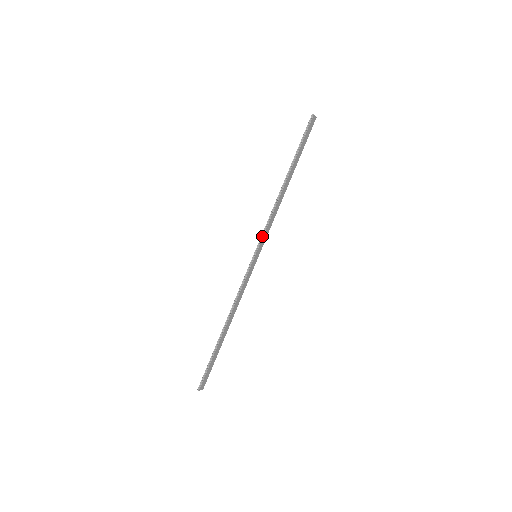
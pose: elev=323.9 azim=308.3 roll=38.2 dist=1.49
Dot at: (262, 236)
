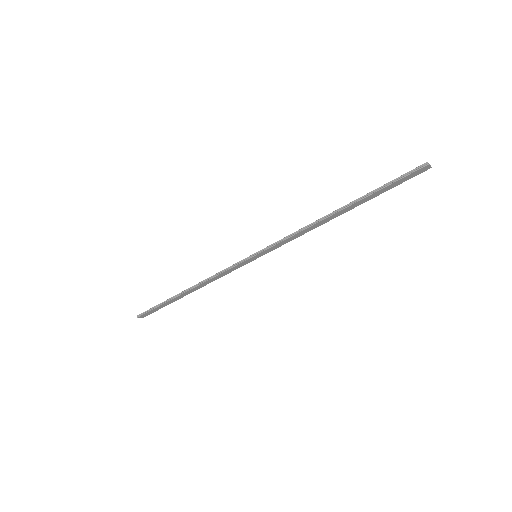
Dot at: (273, 244)
